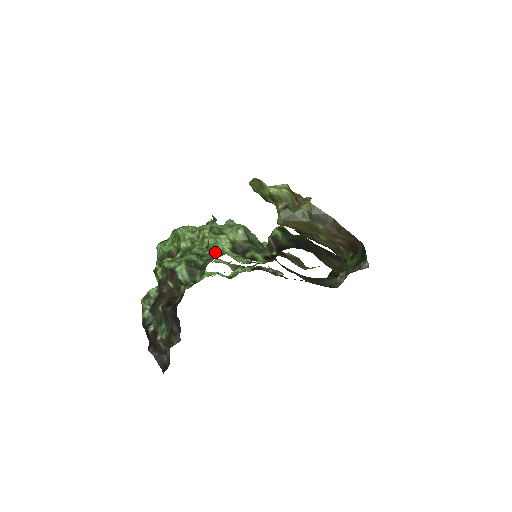
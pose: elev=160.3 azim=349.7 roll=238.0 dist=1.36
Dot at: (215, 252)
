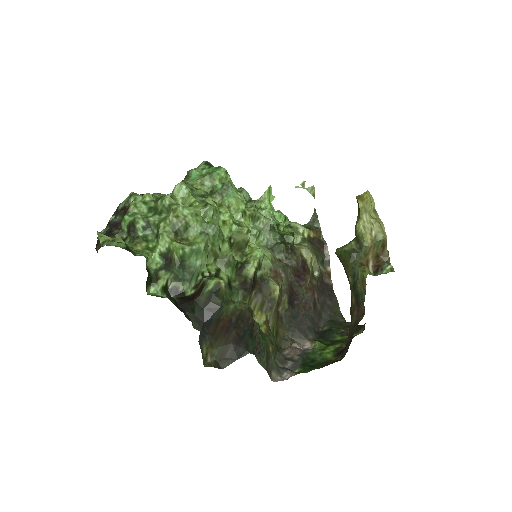
Dot at: (157, 239)
